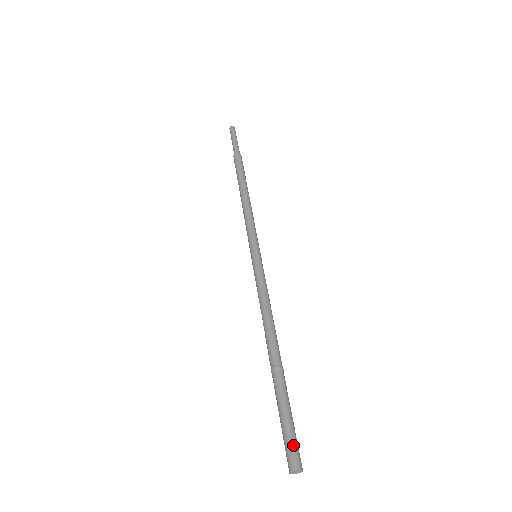
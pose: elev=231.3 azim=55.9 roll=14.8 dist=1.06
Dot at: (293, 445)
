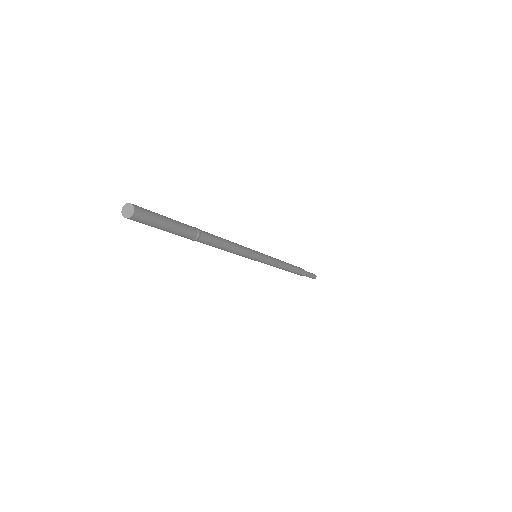
Dot at: occluded
